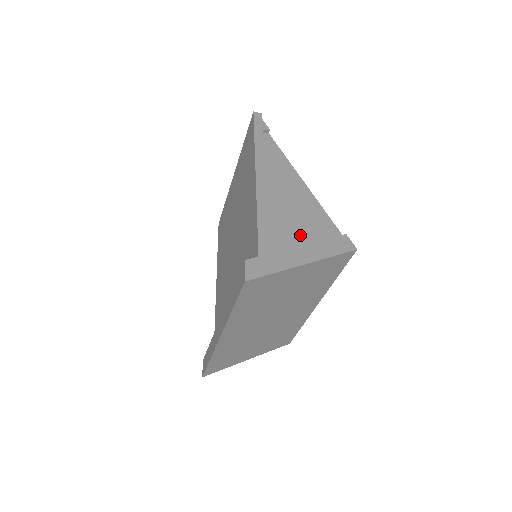
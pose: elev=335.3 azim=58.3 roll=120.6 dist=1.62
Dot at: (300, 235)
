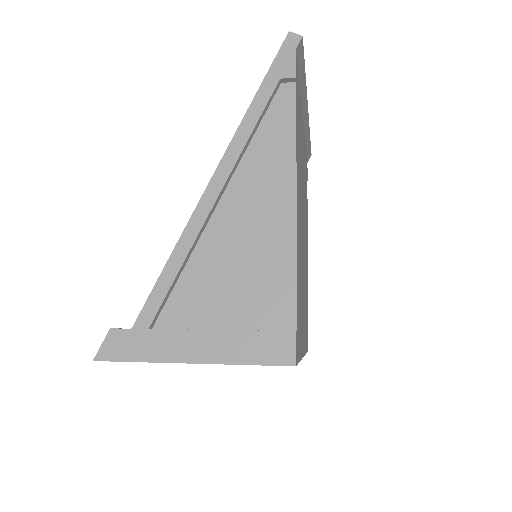
Dot at: (223, 306)
